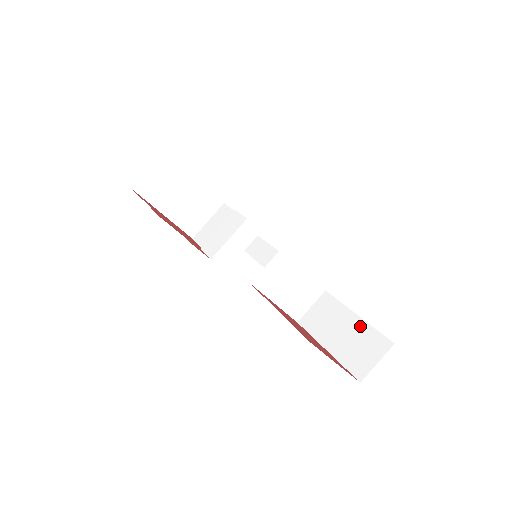
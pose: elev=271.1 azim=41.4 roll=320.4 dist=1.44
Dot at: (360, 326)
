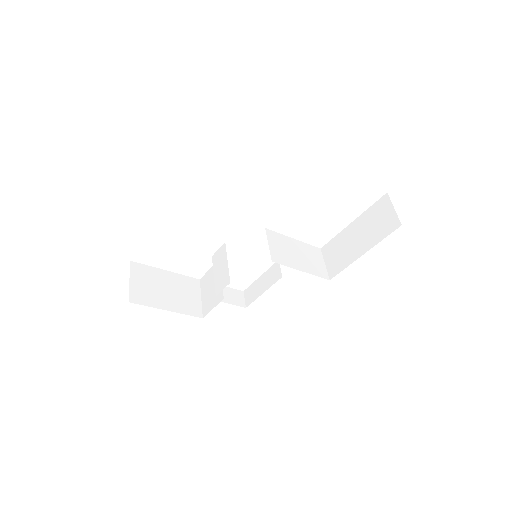
Dot at: (361, 220)
